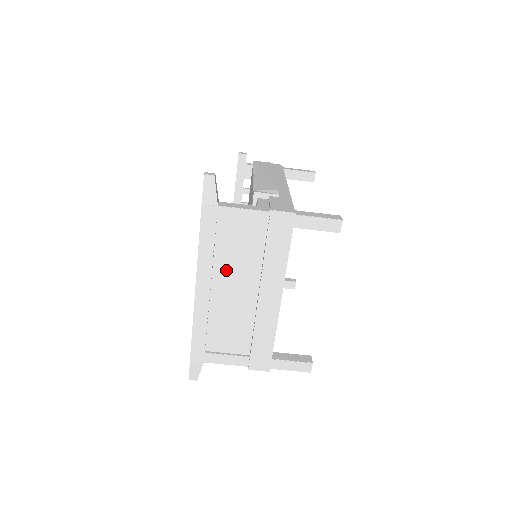
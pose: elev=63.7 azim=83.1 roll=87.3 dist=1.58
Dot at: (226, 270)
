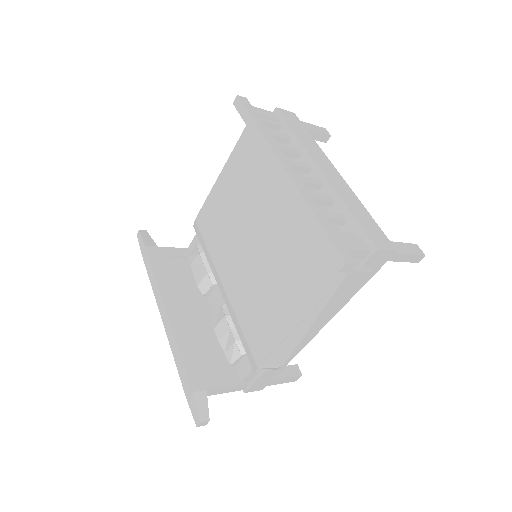
Dot at: occluded
